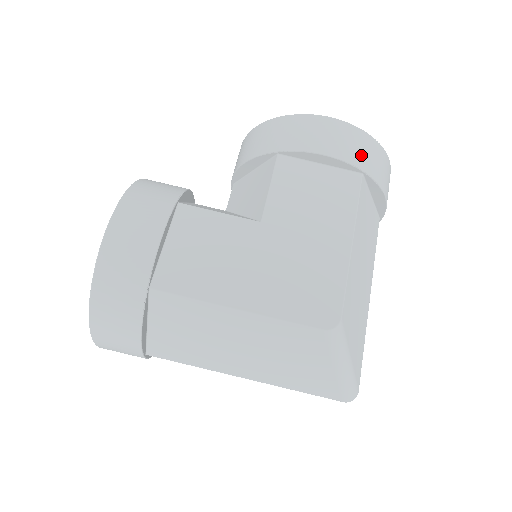
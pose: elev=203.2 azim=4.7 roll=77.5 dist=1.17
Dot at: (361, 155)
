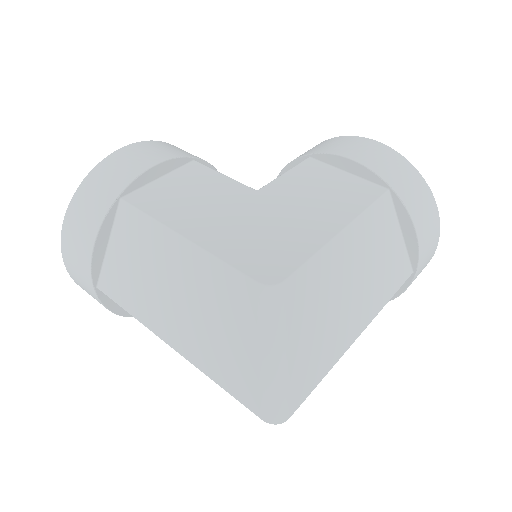
Dot at: (394, 174)
